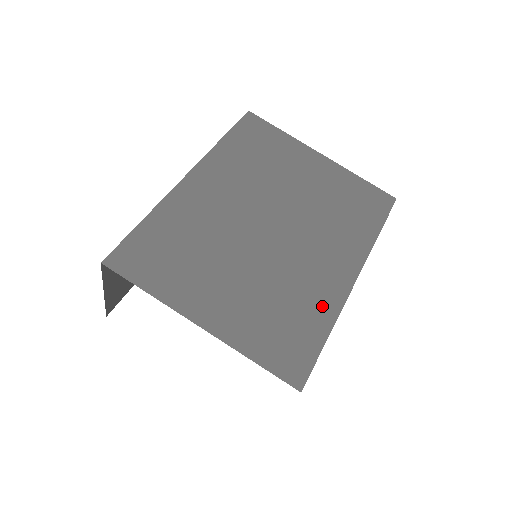
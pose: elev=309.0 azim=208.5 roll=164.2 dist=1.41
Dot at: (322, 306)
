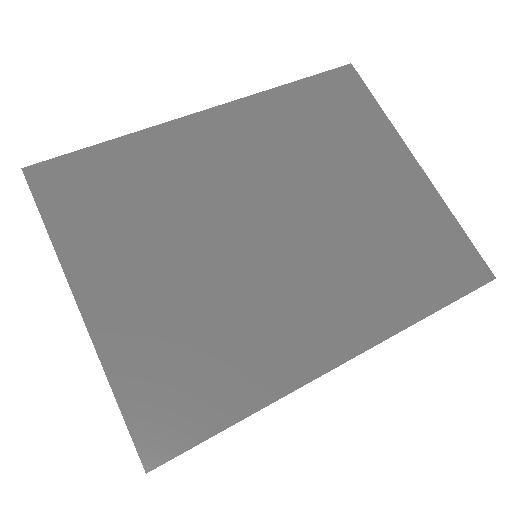
Dot at: (265, 372)
